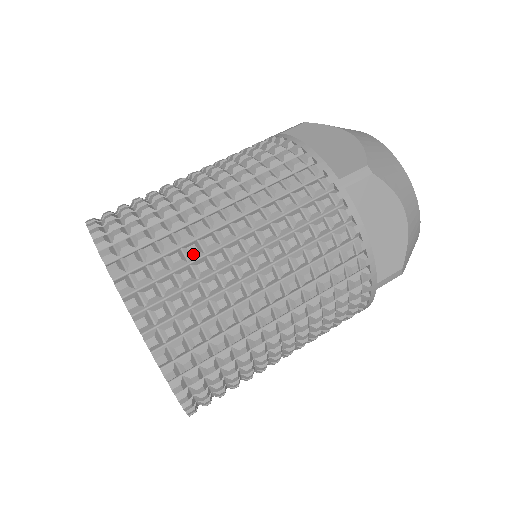
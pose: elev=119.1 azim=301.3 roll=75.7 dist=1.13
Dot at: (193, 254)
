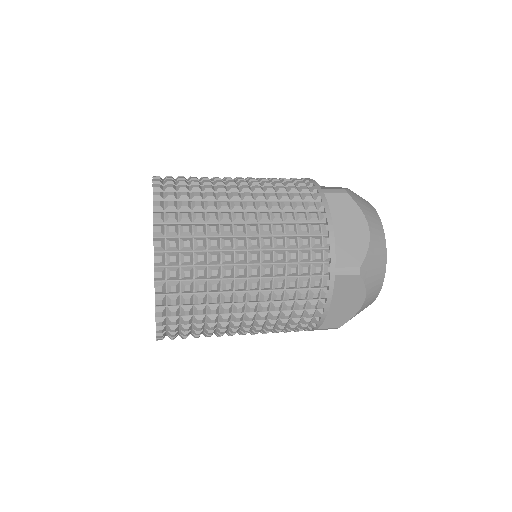
Dot at: (207, 188)
